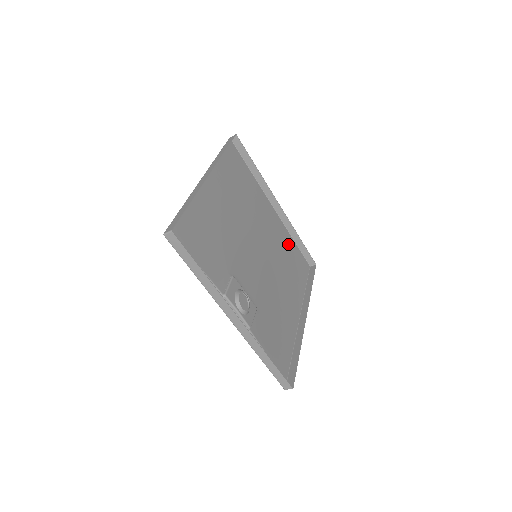
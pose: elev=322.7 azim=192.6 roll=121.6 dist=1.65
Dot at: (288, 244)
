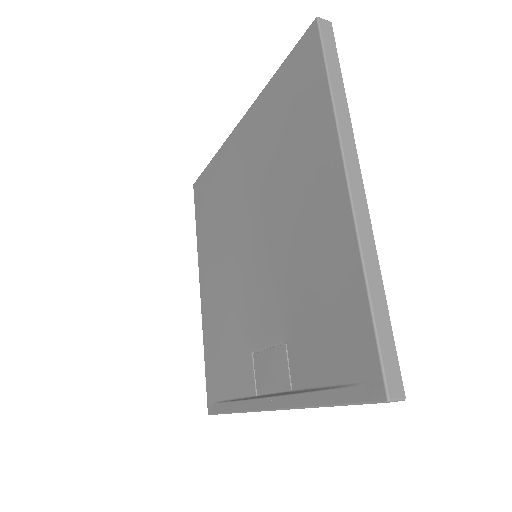
Dot at: (218, 176)
